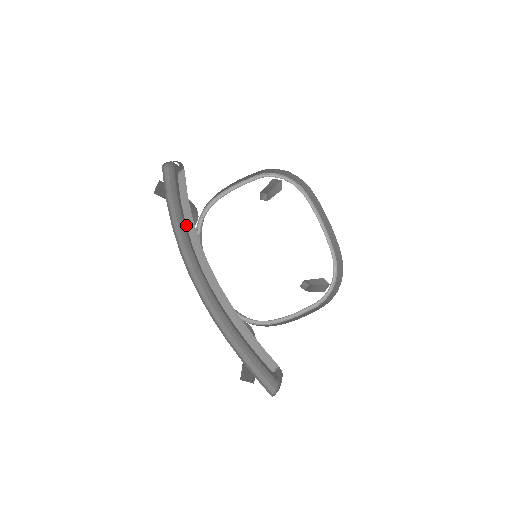
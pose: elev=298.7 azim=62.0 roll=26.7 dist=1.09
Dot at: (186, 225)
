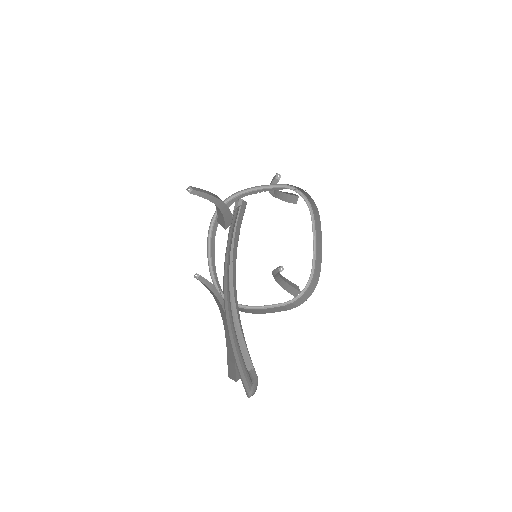
Dot at: occluded
